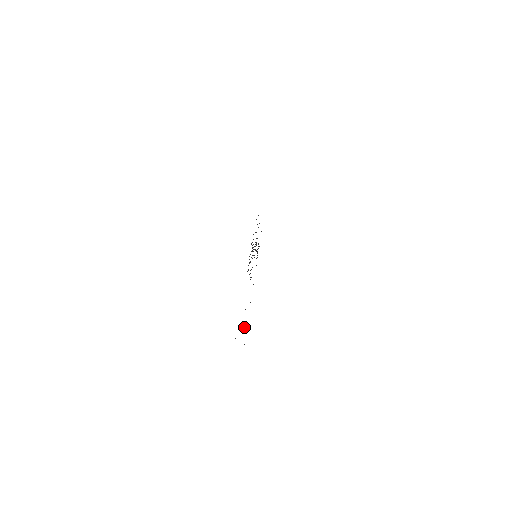
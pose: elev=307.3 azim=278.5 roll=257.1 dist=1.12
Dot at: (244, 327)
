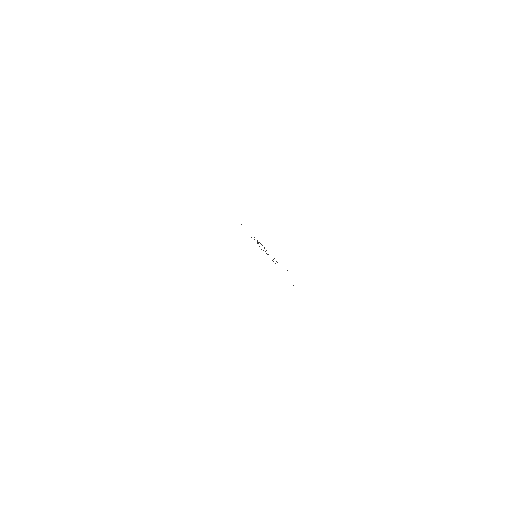
Dot at: occluded
